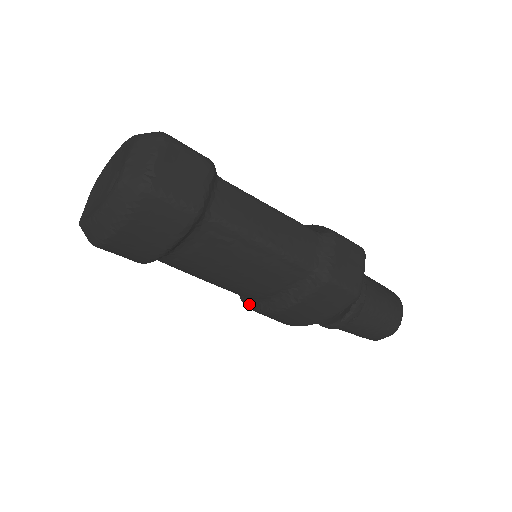
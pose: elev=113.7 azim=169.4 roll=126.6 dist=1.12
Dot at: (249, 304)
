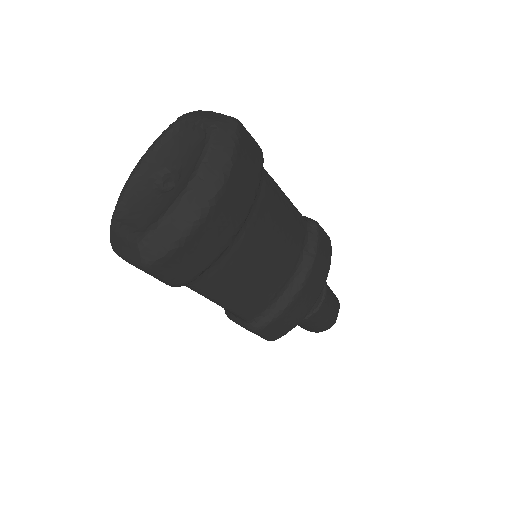
Dot at: (274, 311)
